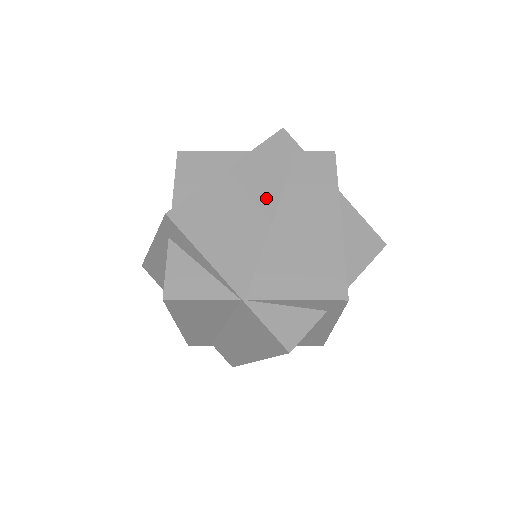
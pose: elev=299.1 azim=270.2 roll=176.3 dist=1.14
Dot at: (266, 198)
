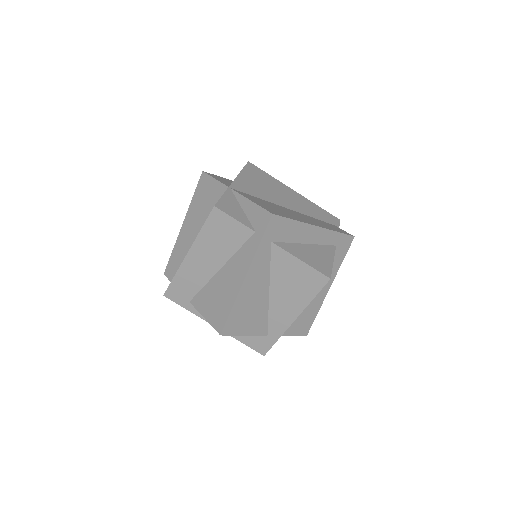
Dot at: (294, 206)
